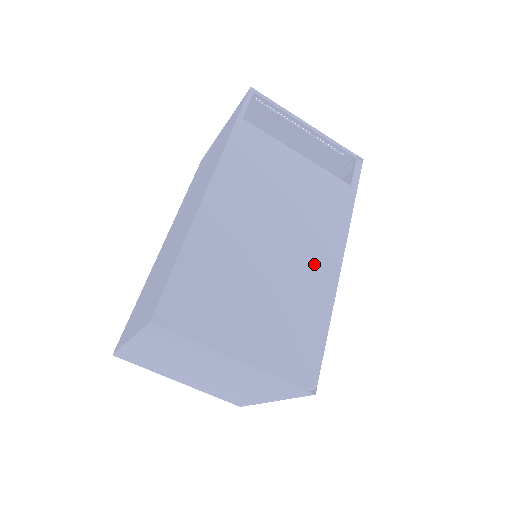
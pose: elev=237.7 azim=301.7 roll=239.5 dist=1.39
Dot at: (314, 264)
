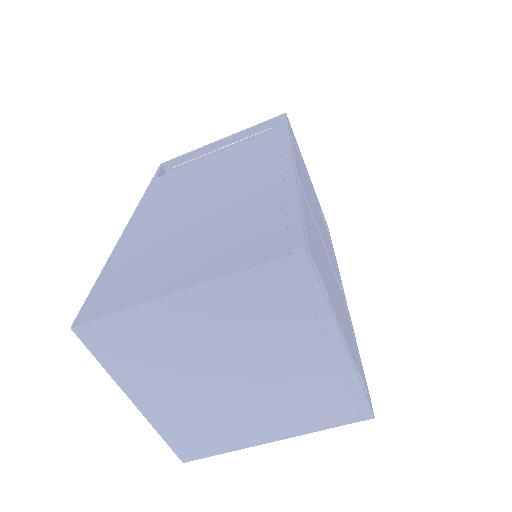
Dot at: (257, 183)
